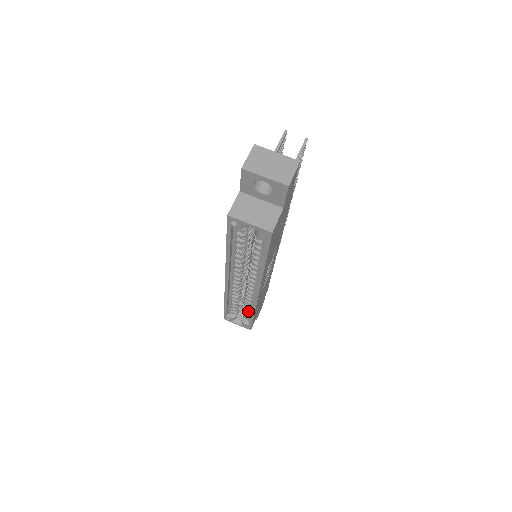
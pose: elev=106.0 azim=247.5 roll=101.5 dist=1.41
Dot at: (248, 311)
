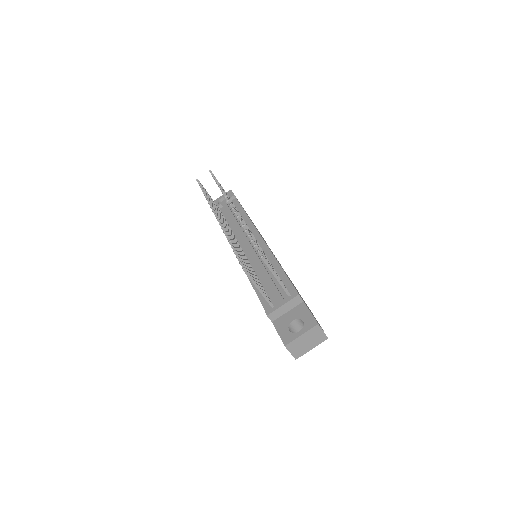
Dot at: occluded
